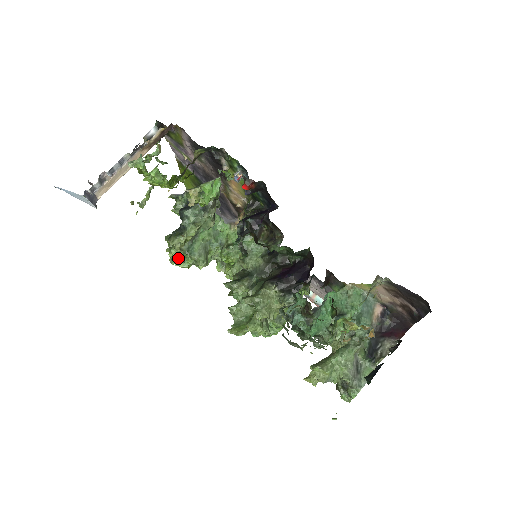
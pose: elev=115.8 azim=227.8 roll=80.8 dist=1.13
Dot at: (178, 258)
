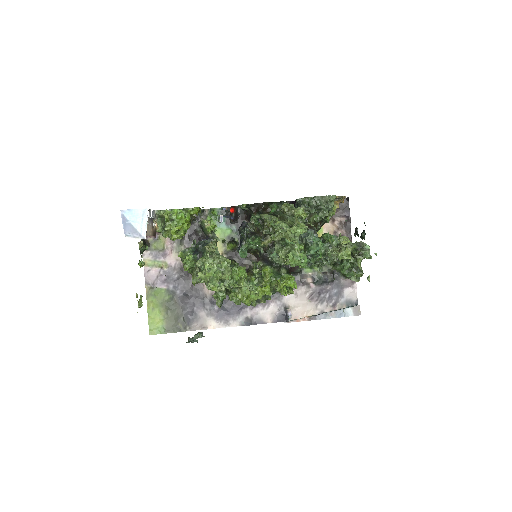
Dot at: (213, 264)
